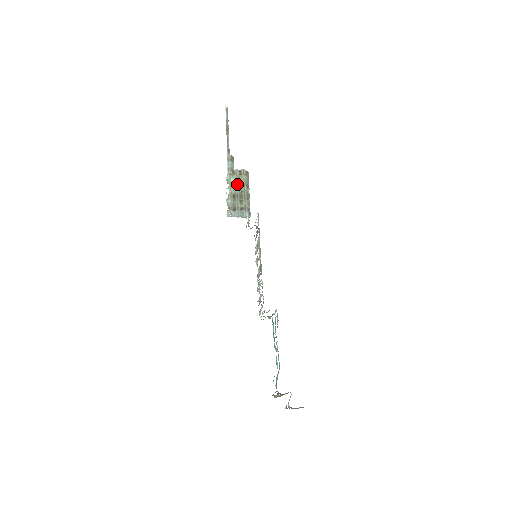
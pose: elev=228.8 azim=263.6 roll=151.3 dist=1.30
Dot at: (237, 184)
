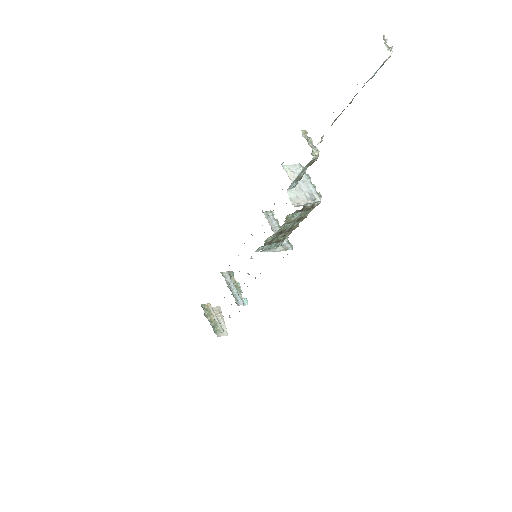
Dot at: (296, 220)
